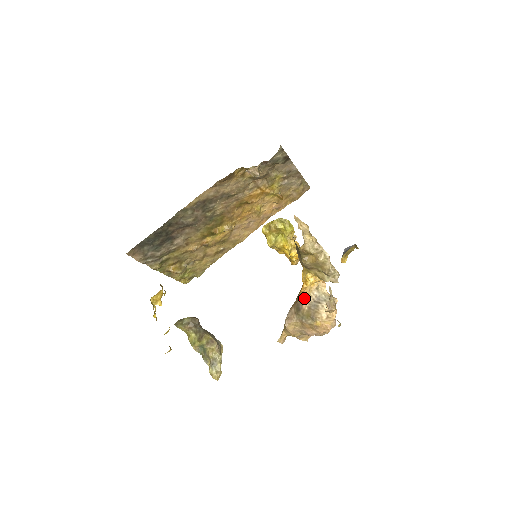
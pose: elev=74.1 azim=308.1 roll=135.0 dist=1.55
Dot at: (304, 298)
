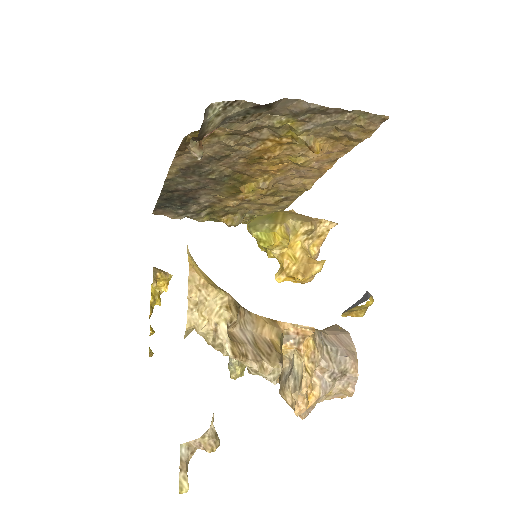
Dot at: occluded
